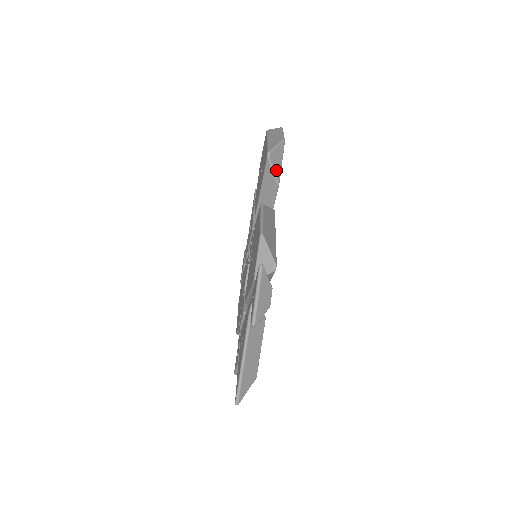
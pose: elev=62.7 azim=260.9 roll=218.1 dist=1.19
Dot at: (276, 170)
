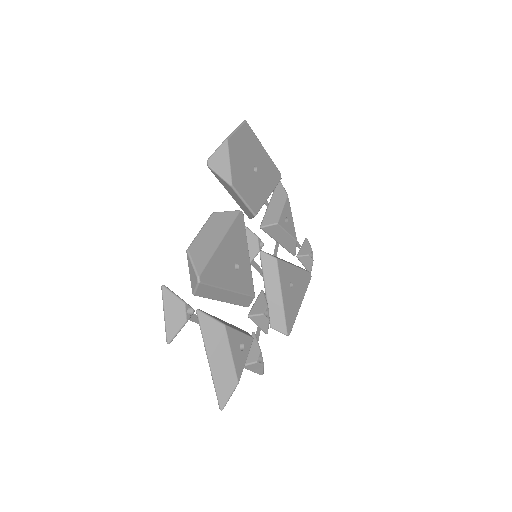
Dot at: (223, 173)
